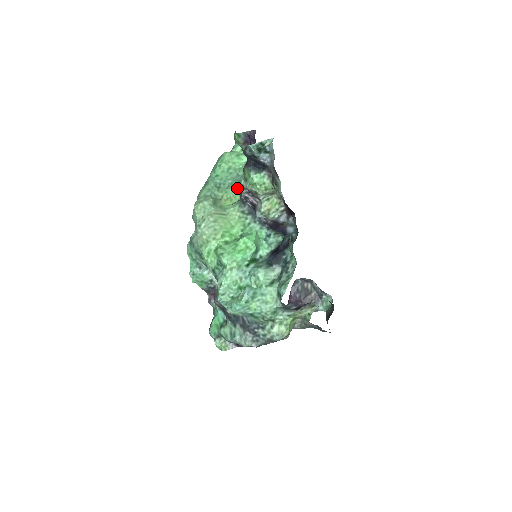
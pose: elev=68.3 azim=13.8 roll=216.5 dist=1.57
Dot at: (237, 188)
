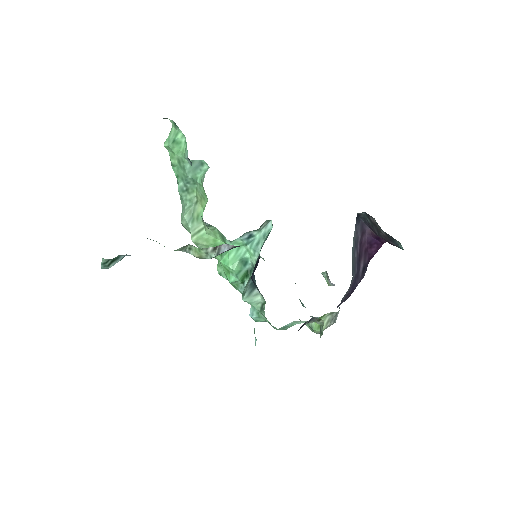
Dot at: (201, 180)
